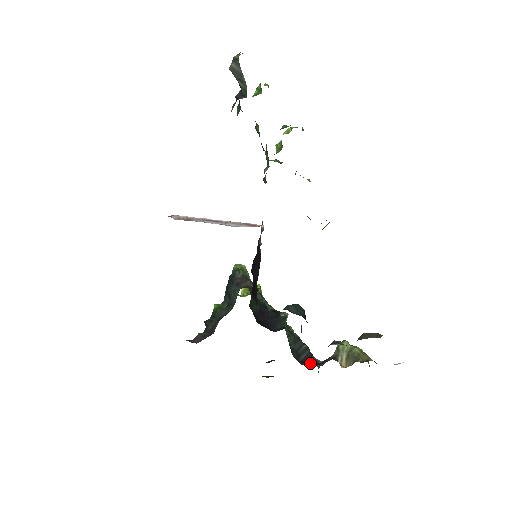
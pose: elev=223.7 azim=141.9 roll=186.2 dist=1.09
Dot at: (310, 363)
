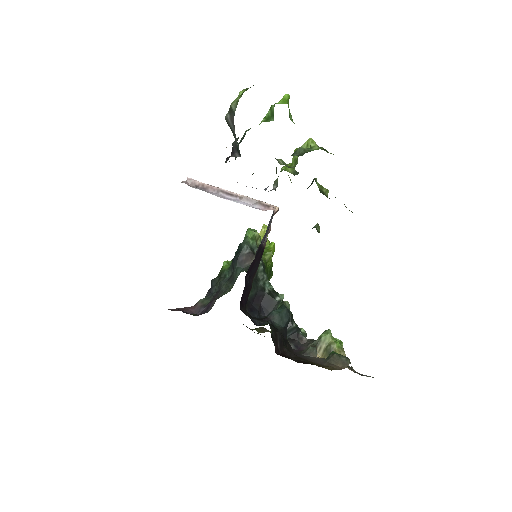
Dot at: (291, 345)
